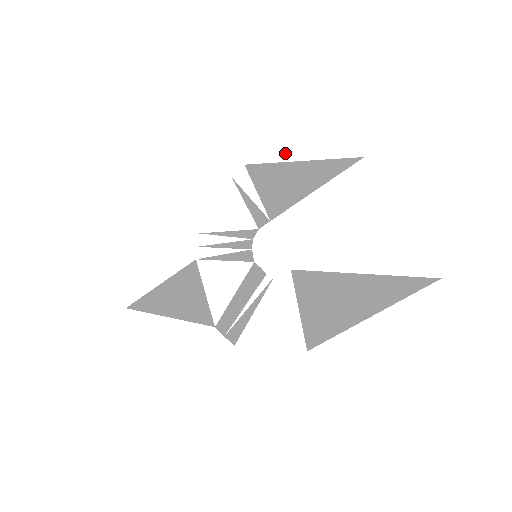
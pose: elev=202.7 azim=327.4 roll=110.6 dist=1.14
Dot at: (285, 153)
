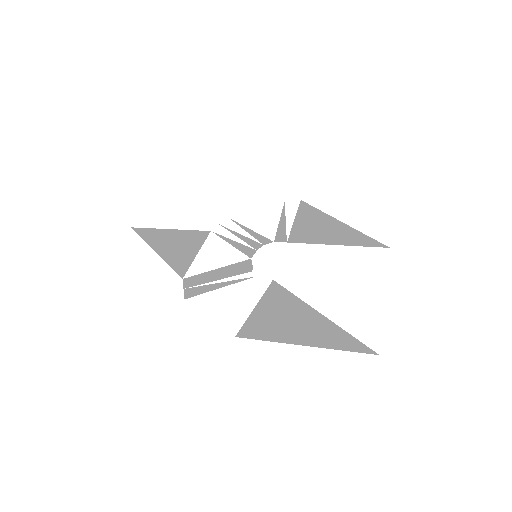
Dot at: (336, 211)
